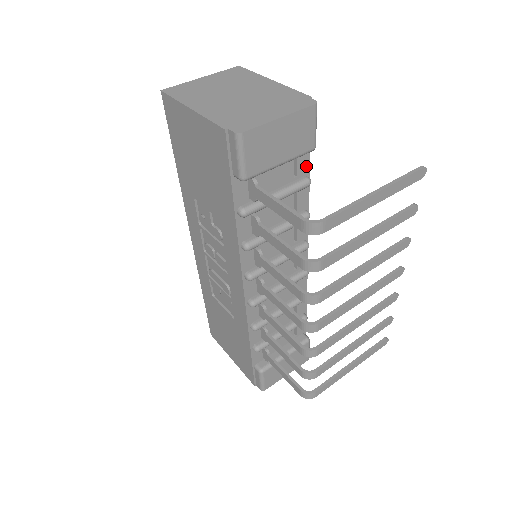
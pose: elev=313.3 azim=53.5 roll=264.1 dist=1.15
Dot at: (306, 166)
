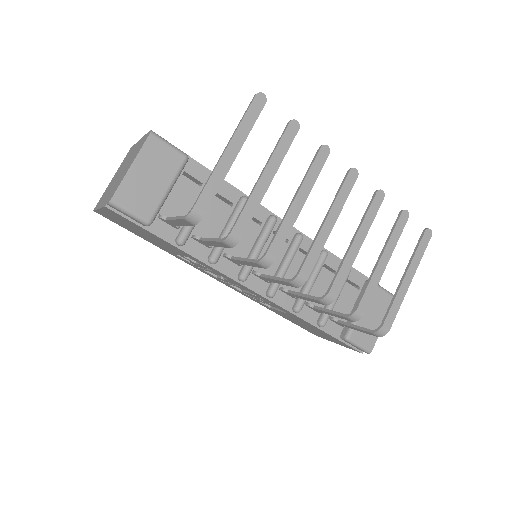
Dot at: (203, 171)
